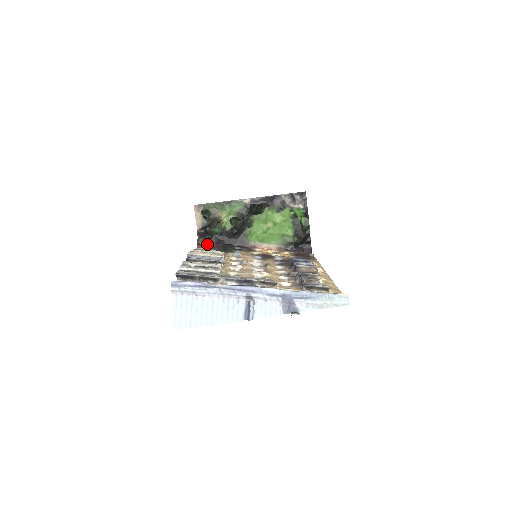
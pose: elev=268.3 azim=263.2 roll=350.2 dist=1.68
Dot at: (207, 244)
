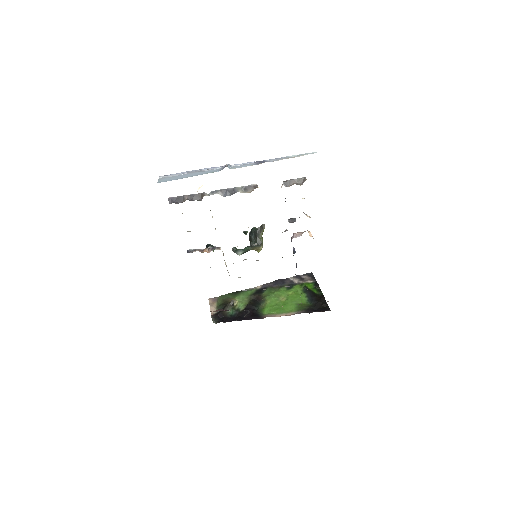
Dot at: (218, 310)
